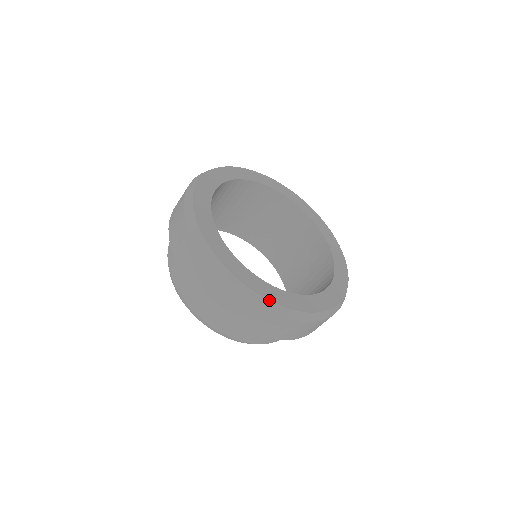
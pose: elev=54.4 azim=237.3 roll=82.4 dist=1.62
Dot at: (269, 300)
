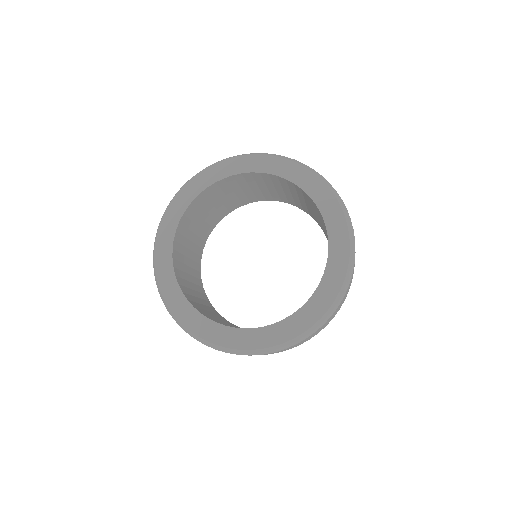
Dot at: (252, 350)
